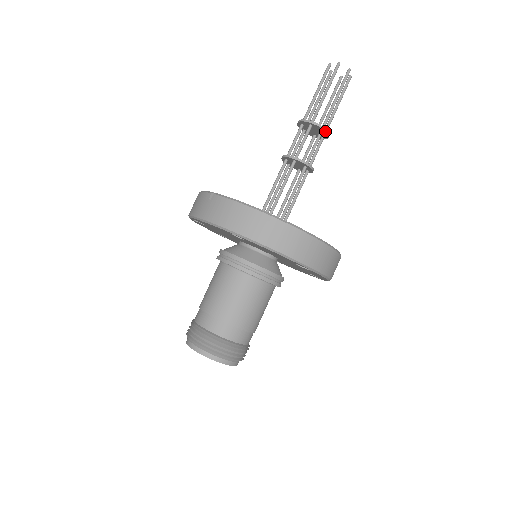
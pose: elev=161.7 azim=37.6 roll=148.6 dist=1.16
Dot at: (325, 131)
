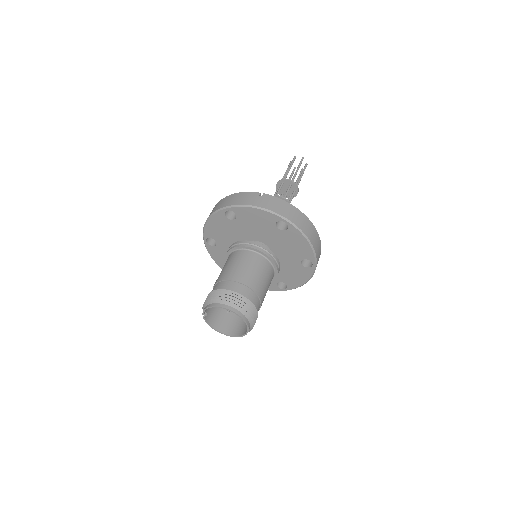
Dot at: (298, 191)
